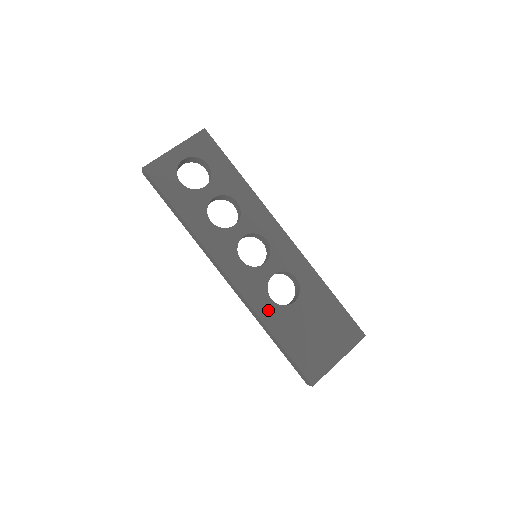
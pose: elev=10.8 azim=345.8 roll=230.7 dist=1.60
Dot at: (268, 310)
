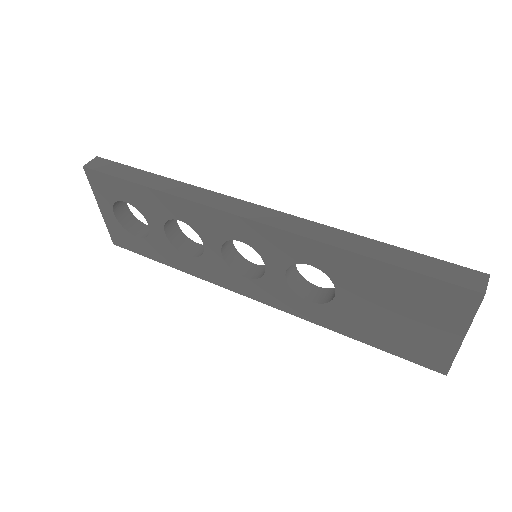
Dot at: (318, 314)
